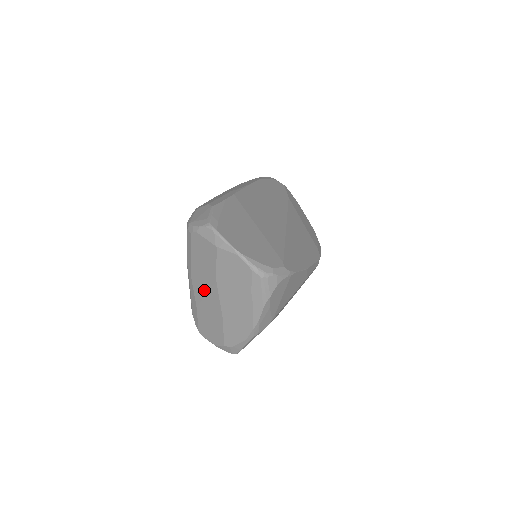
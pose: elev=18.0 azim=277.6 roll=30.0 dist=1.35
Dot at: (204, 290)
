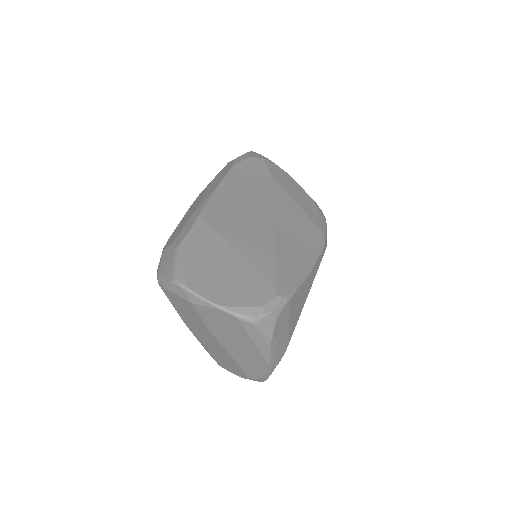
Dot at: (203, 336)
